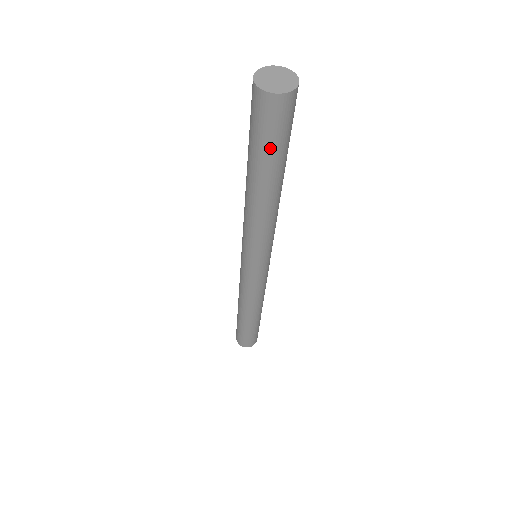
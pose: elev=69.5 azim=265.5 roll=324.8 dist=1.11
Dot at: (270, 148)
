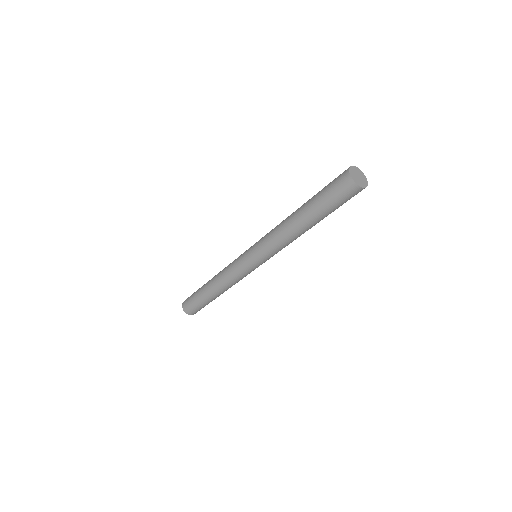
Dot at: (329, 205)
